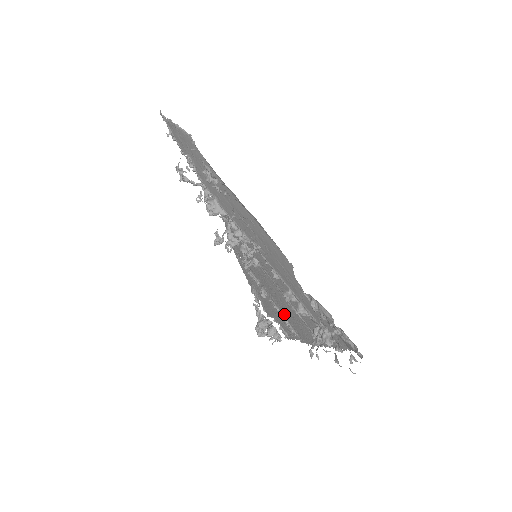
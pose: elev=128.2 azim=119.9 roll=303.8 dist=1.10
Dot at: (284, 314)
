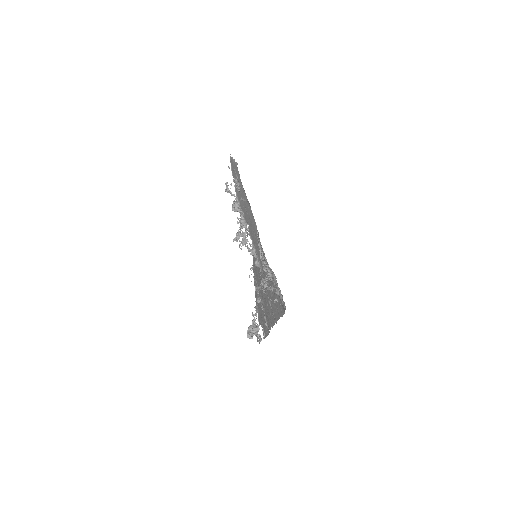
Dot at: (265, 311)
